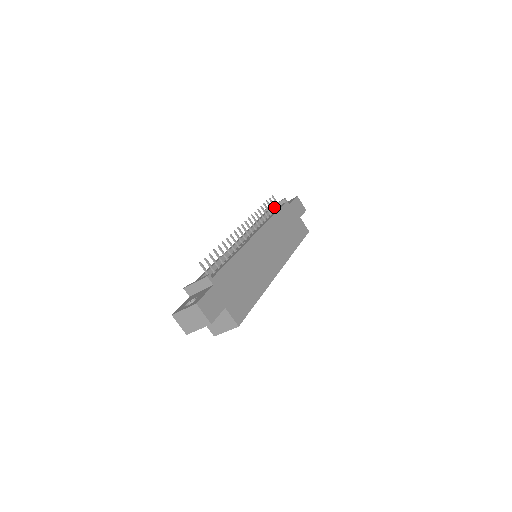
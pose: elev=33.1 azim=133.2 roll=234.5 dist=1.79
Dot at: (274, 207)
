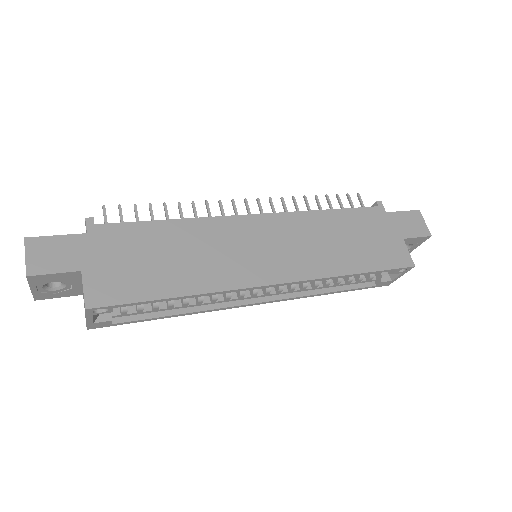
Dot at: occluded
